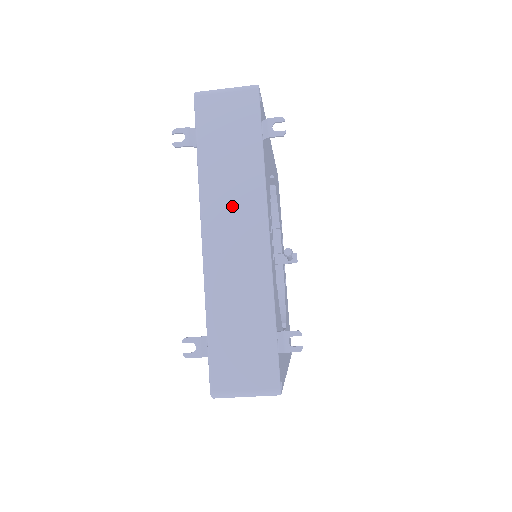
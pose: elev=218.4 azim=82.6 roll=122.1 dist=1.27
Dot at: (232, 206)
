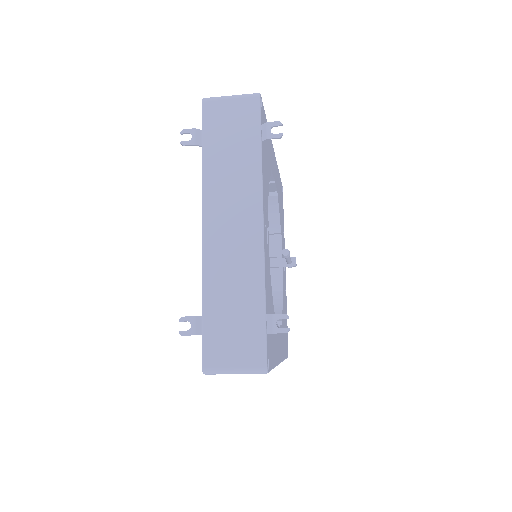
Dot at: (231, 199)
